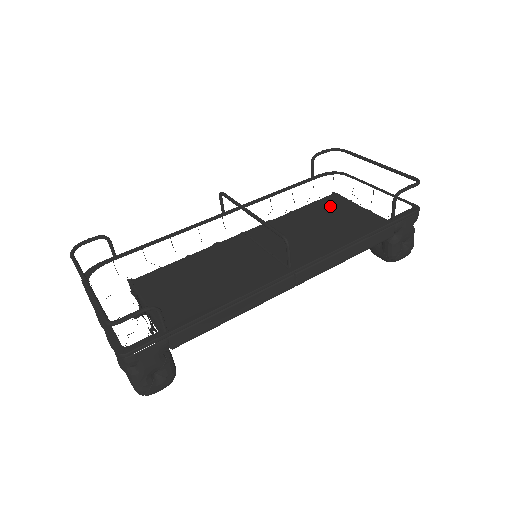
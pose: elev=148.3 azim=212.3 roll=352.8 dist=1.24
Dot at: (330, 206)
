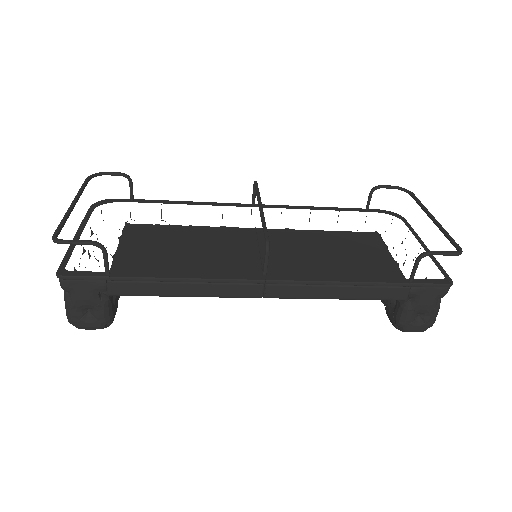
Dot at: (360, 241)
